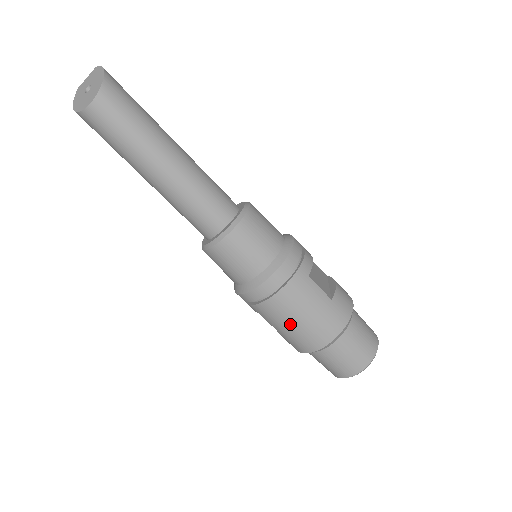
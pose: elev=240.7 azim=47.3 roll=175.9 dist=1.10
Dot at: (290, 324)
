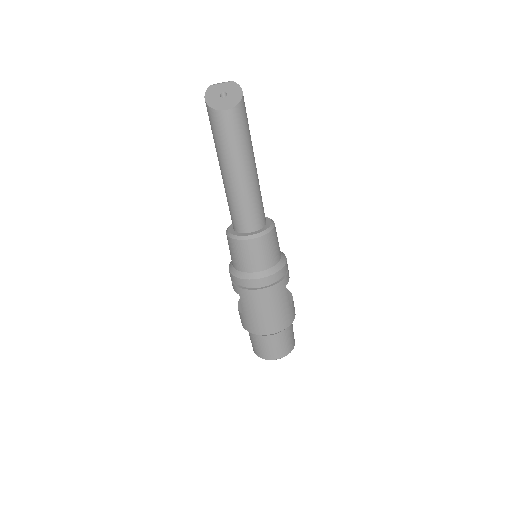
Dot at: (259, 311)
